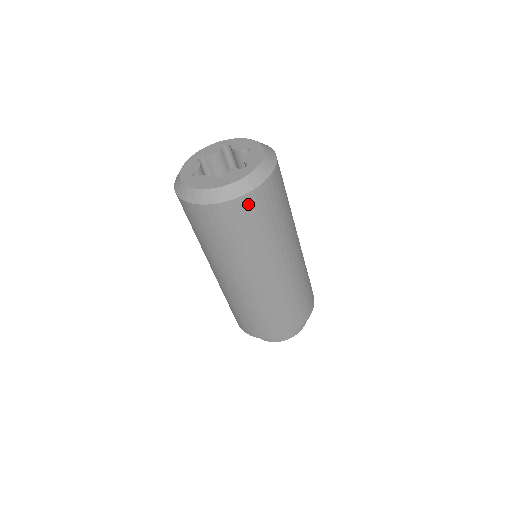
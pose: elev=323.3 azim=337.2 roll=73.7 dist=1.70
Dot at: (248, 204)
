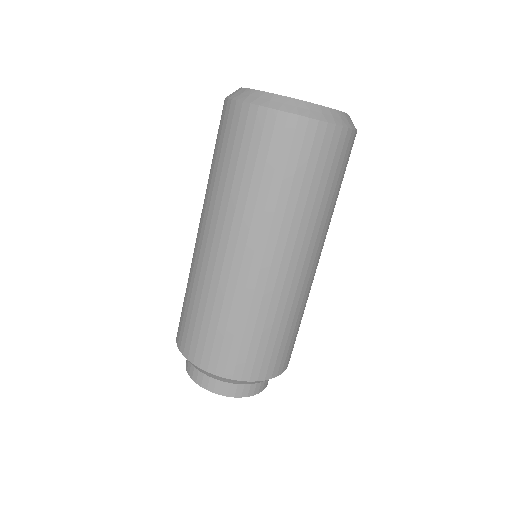
Dot at: (319, 138)
